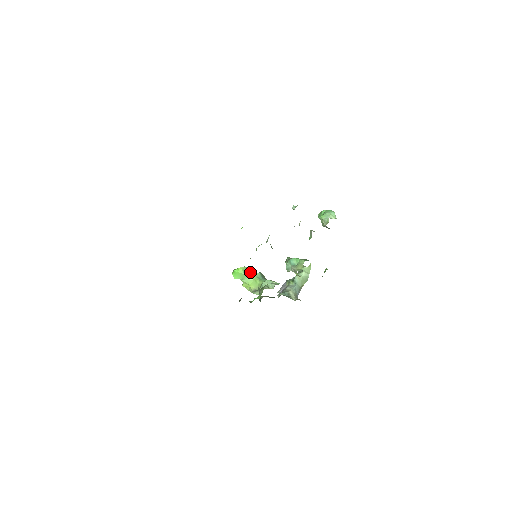
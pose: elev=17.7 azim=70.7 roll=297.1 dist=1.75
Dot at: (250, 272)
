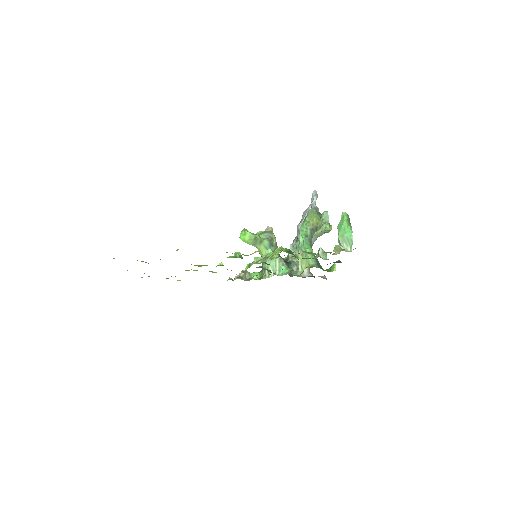
Dot at: (257, 241)
